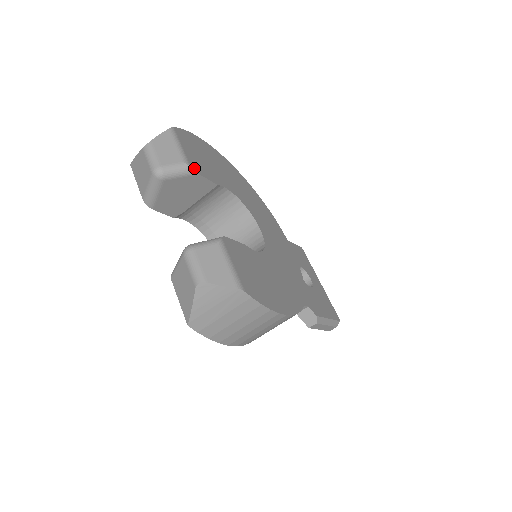
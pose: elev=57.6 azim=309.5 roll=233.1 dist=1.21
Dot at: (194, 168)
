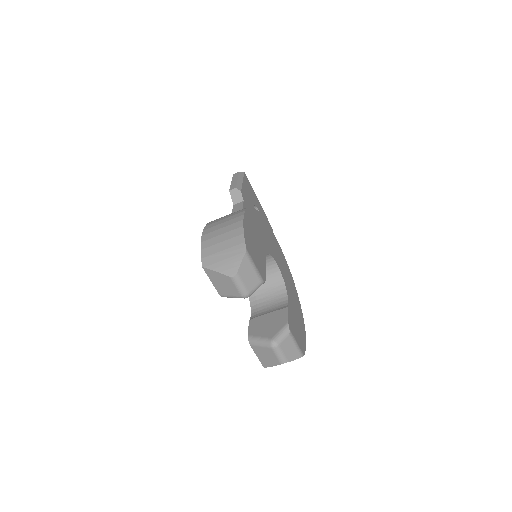
Dot at: (264, 278)
